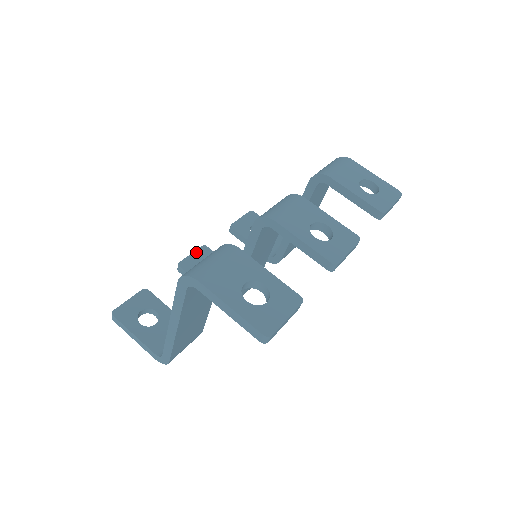
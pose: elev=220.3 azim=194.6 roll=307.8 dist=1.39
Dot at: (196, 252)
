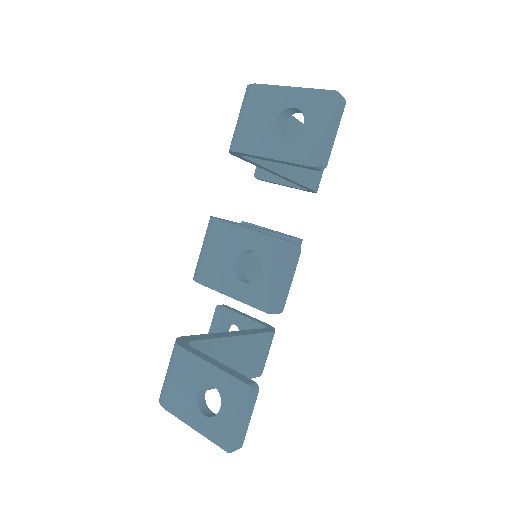
Dot at: occluded
